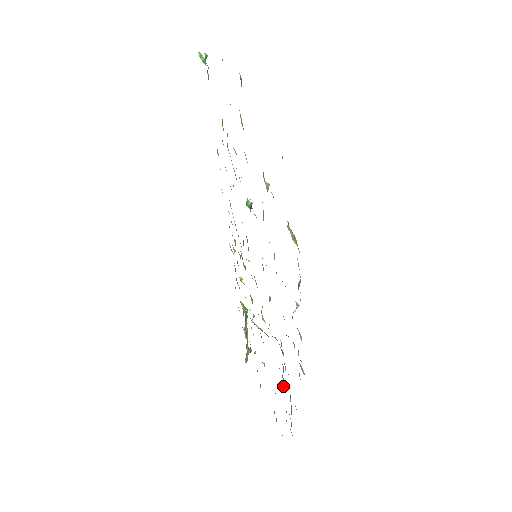
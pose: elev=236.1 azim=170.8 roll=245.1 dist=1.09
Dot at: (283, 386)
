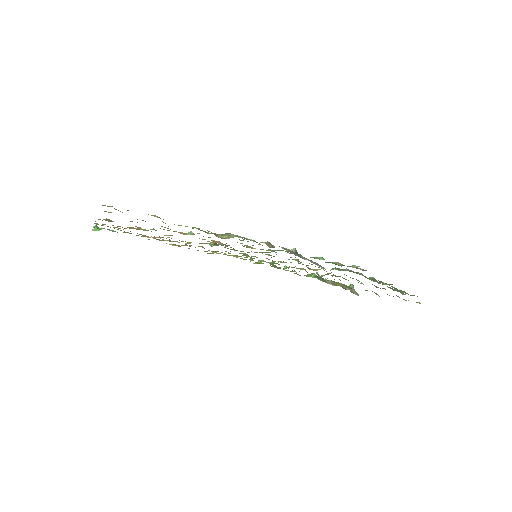
Dot at: occluded
